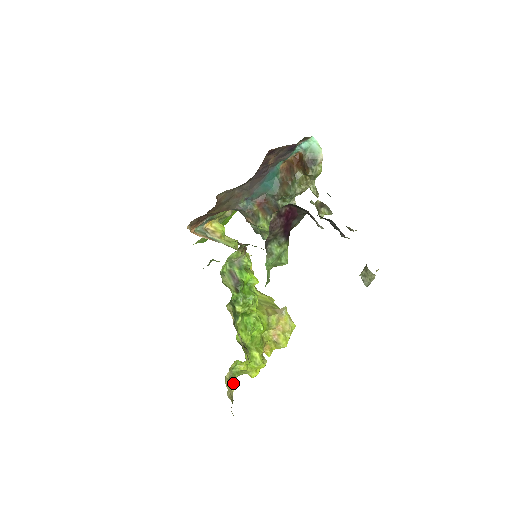
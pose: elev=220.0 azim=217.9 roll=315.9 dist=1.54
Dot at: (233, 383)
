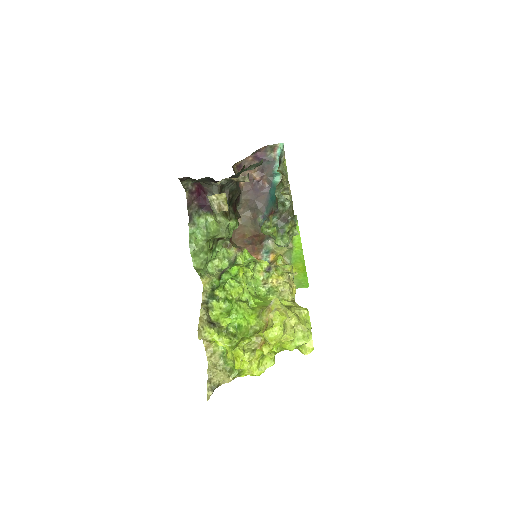
Dot at: (228, 376)
